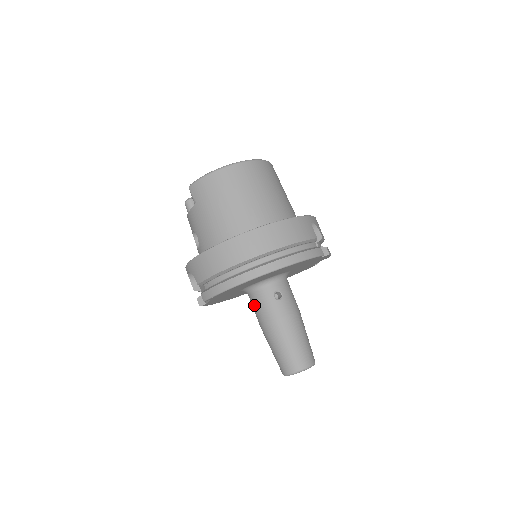
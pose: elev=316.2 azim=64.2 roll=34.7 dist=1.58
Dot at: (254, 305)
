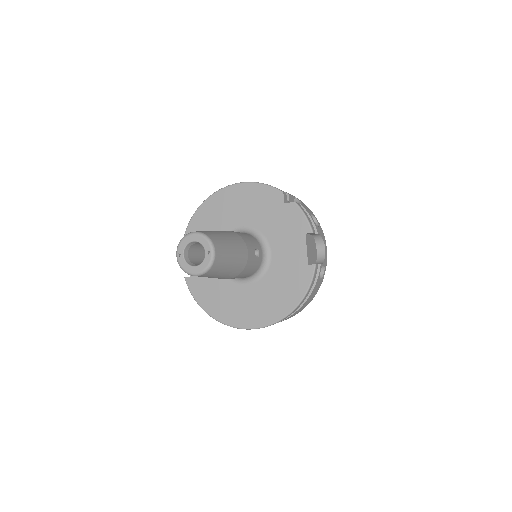
Dot at: occluded
